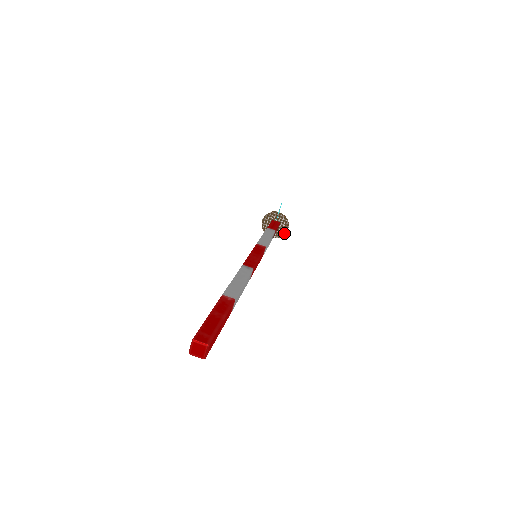
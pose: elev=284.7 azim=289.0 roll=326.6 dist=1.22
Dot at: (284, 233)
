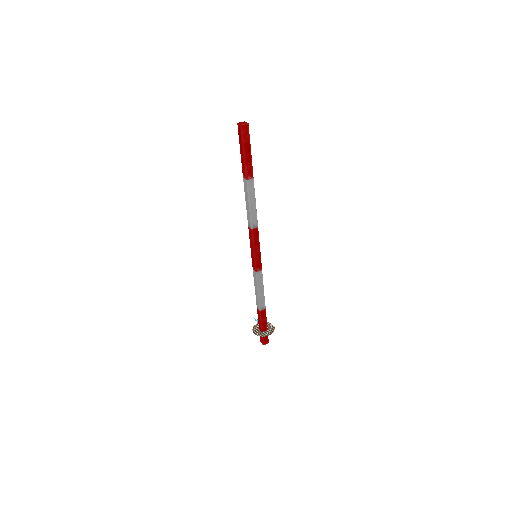
Dot at: (273, 328)
